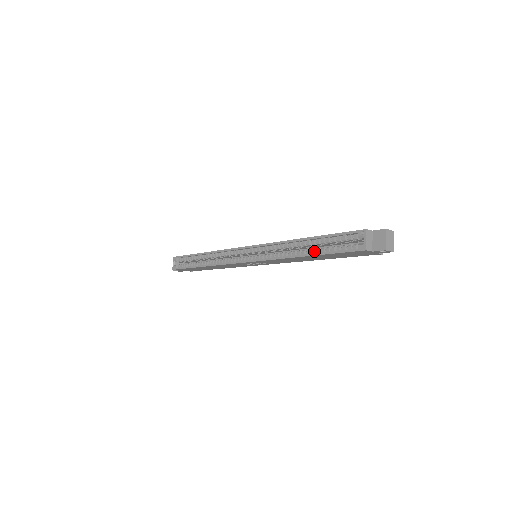
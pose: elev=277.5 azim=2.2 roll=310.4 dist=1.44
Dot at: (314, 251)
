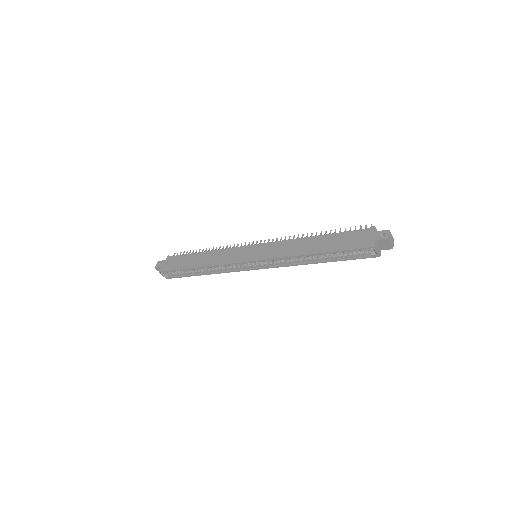
Dot at: (327, 258)
